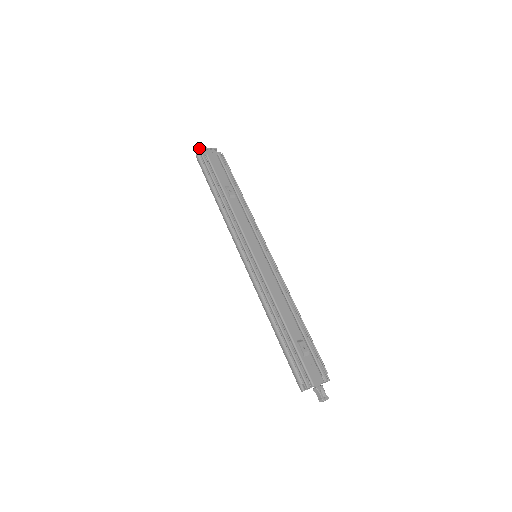
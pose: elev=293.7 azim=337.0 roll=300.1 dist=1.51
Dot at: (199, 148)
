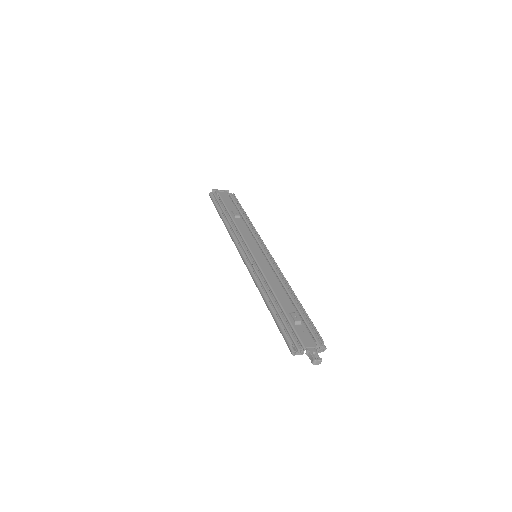
Dot at: (212, 190)
